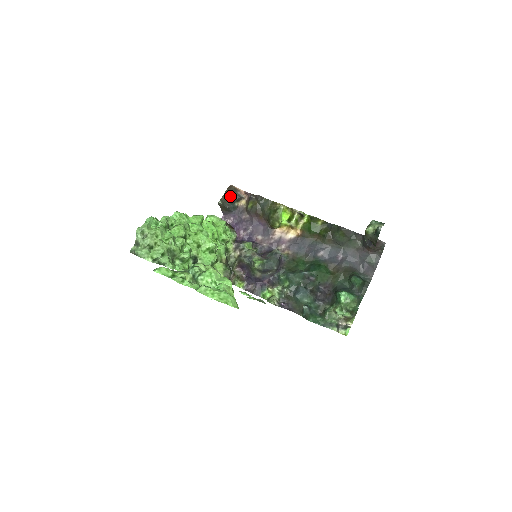
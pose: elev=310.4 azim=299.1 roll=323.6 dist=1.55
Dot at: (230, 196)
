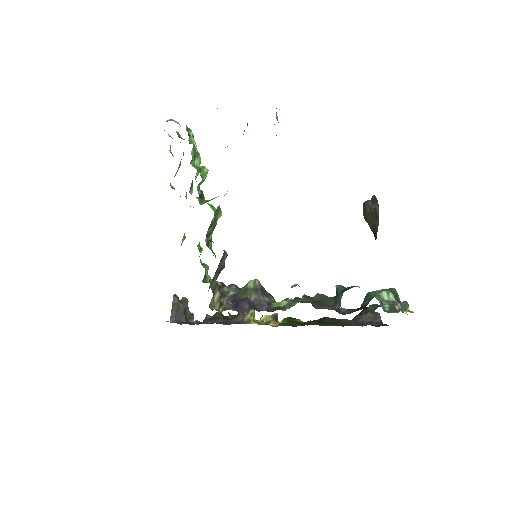
Dot at: (185, 301)
